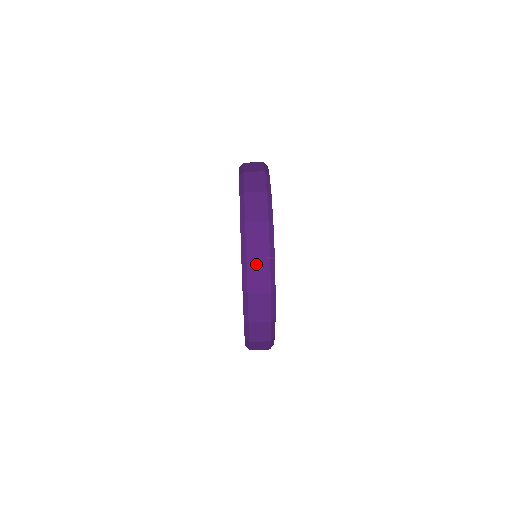
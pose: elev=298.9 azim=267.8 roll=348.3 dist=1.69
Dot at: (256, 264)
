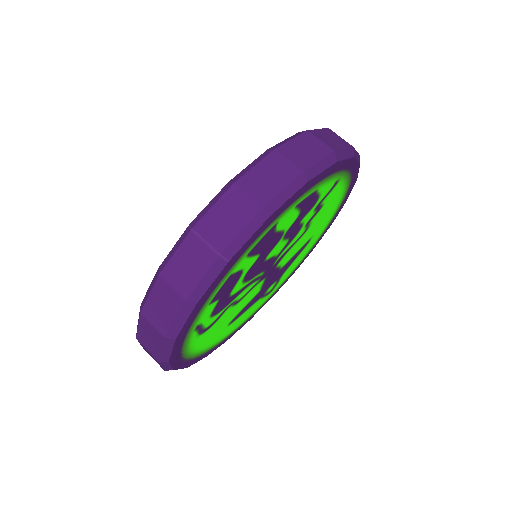
Dot at: (197, 247)
